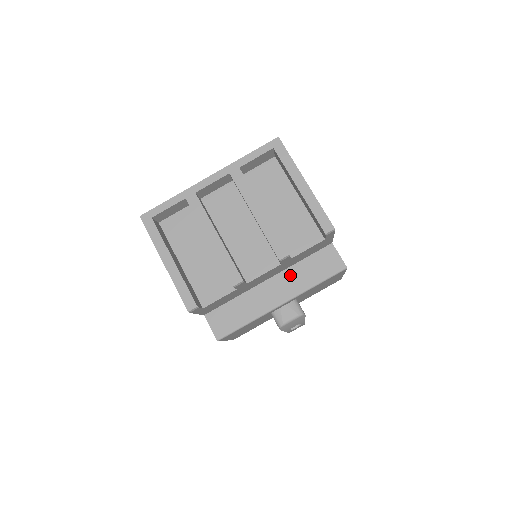
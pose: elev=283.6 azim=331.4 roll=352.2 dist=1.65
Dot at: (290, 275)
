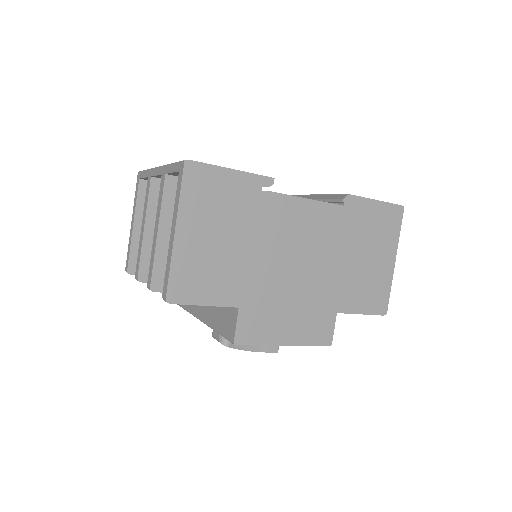
Dot at: occluded
